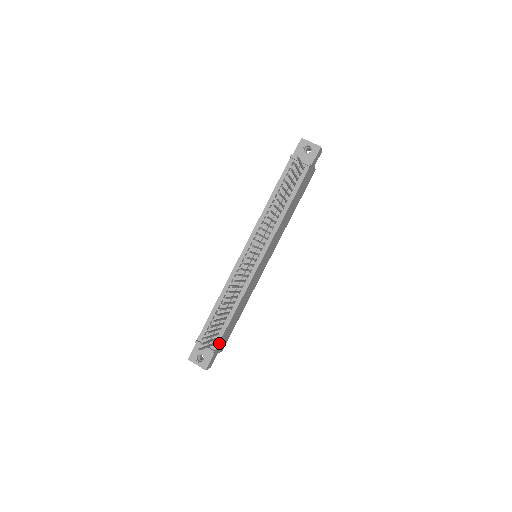
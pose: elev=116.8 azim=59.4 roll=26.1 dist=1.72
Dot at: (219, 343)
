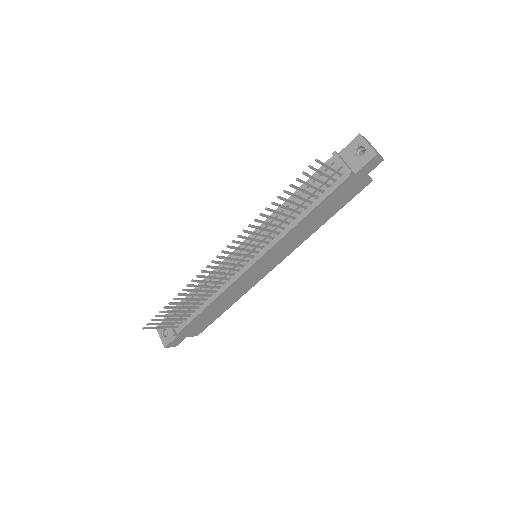
Dot at: (184, 329)
